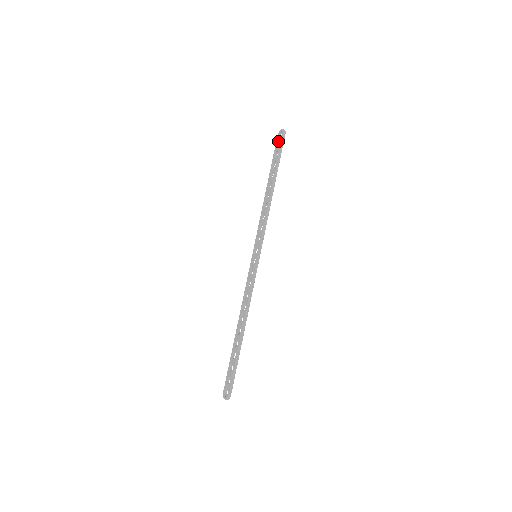
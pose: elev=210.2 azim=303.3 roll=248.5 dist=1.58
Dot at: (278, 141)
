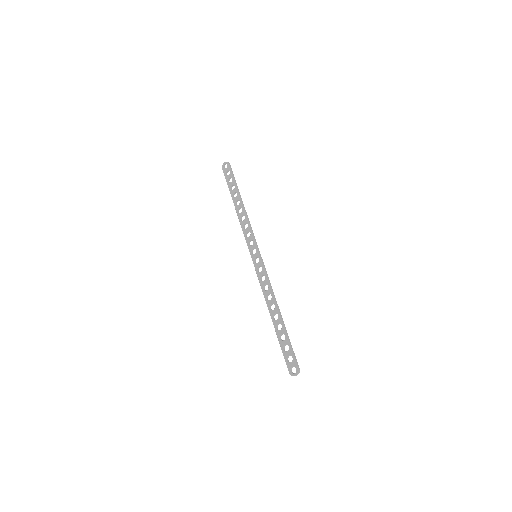
Dot at: (226, 171)
